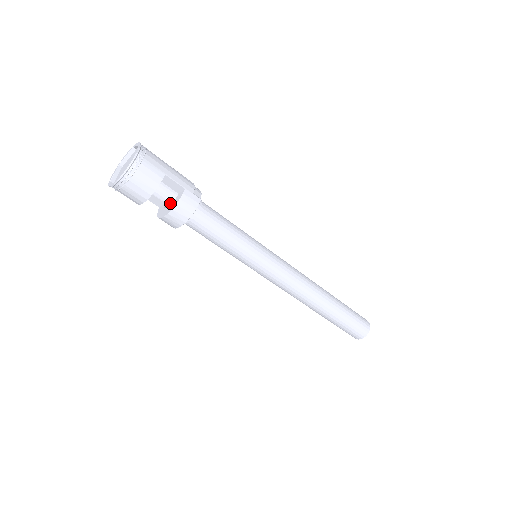
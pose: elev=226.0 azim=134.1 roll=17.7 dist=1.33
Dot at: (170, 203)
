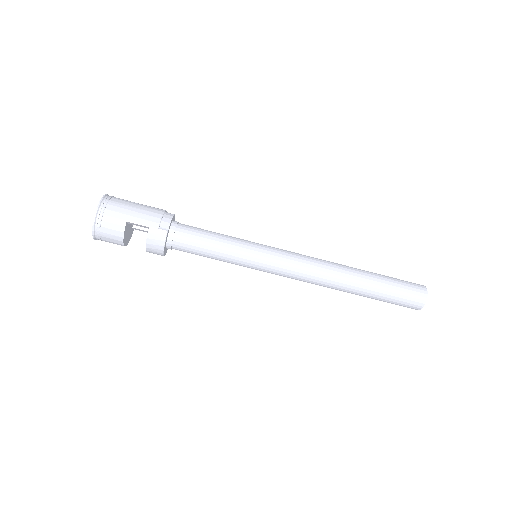
Dot at: occluded
